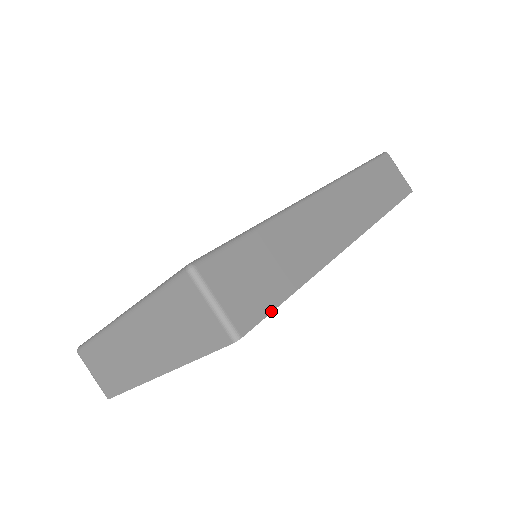
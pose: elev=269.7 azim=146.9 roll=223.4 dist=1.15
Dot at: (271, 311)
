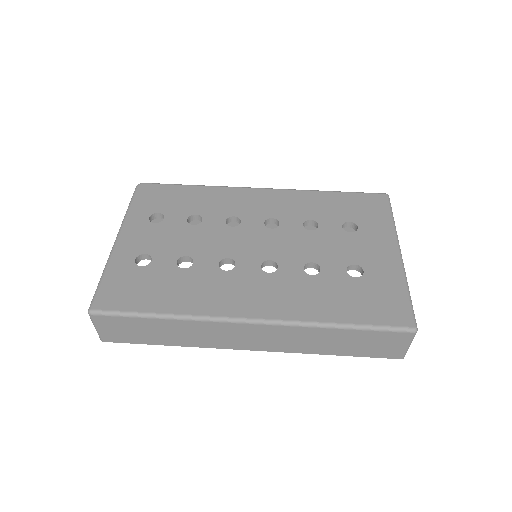
Dot at: (133, 343)
